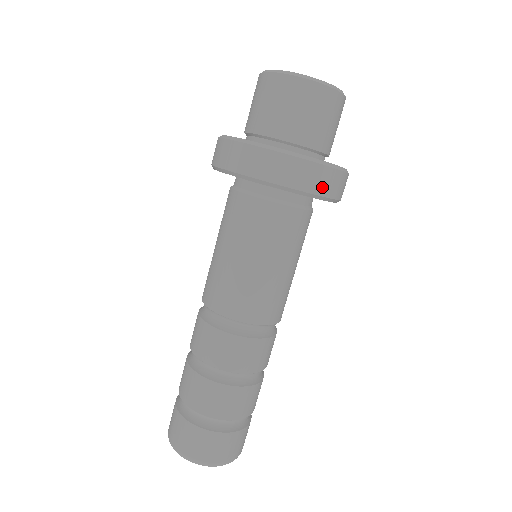
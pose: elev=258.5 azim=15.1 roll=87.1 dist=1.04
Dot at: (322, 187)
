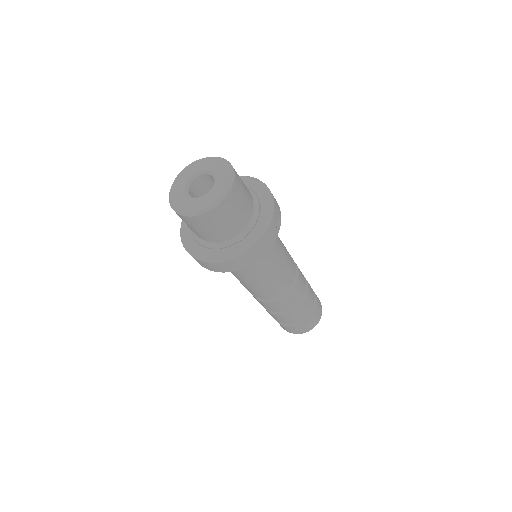
Dot at: (250, 260)
